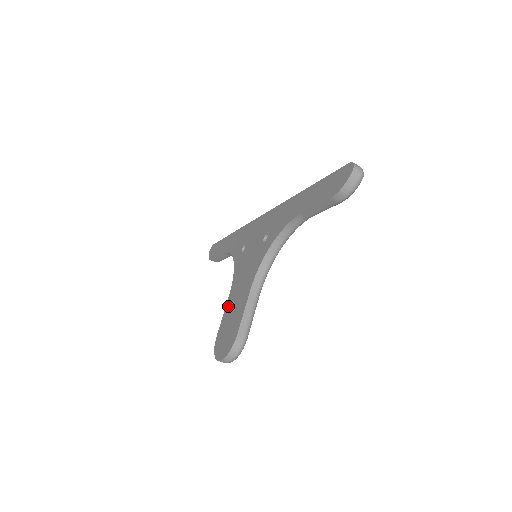
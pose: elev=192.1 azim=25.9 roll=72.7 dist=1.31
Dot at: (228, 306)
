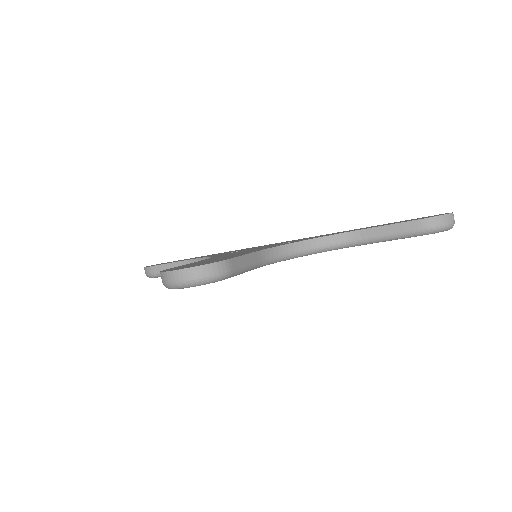
Dot at: occluded
